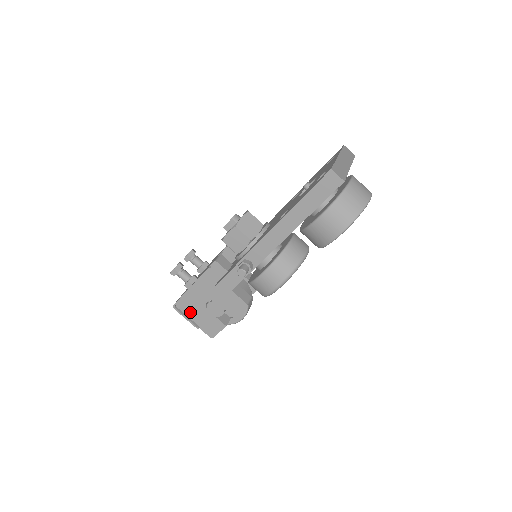
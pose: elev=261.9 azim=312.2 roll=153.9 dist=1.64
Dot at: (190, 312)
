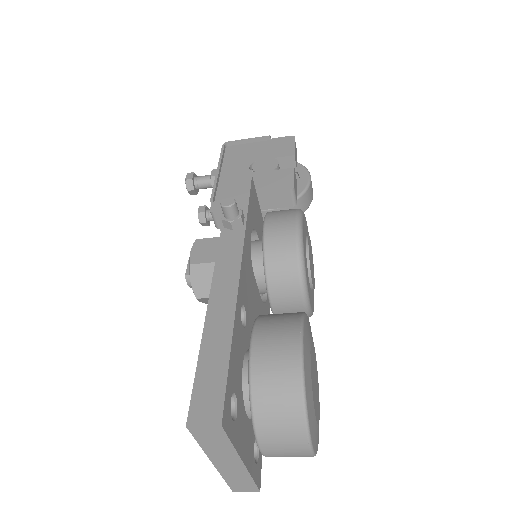
Dot at: occluded
